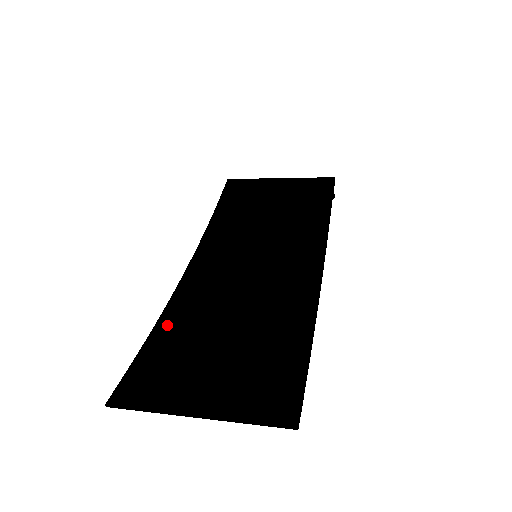
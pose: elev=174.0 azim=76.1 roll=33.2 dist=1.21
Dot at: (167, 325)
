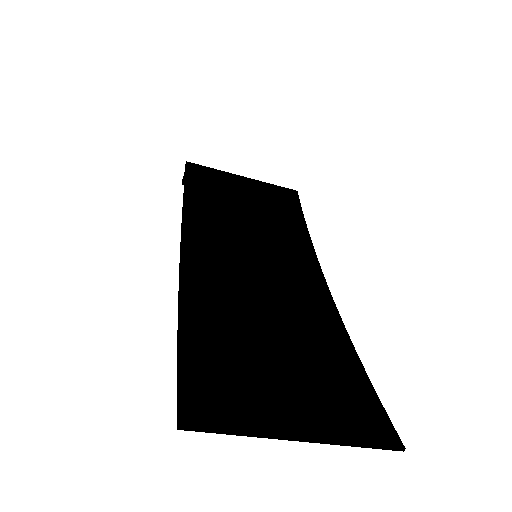
Dot at: (195, 323)
